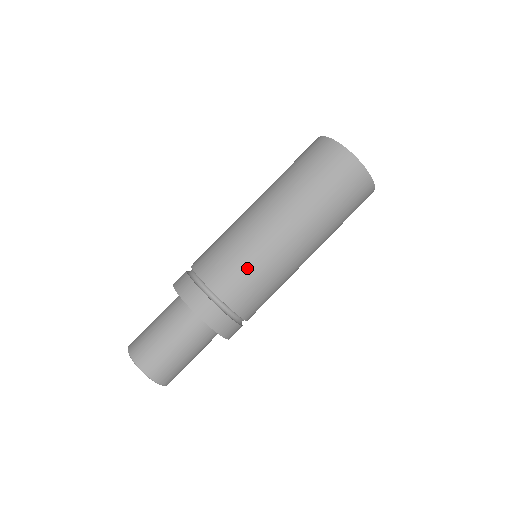
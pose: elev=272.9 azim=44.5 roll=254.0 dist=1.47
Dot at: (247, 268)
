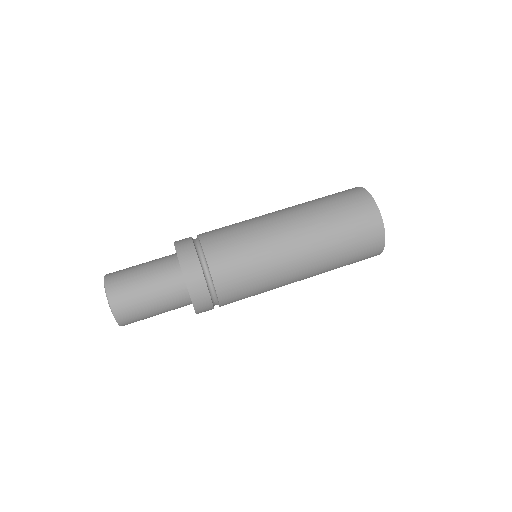
Dot at: (235, 229)
